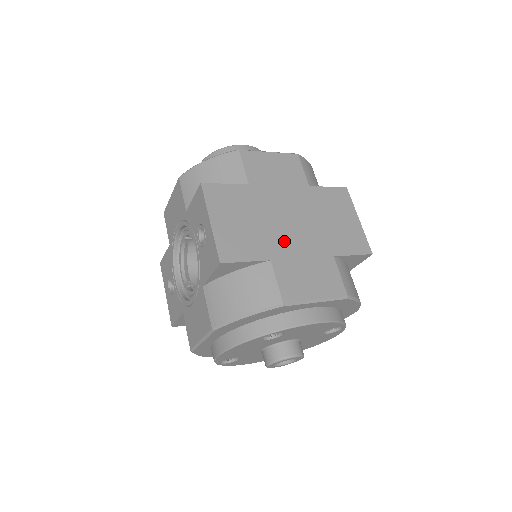
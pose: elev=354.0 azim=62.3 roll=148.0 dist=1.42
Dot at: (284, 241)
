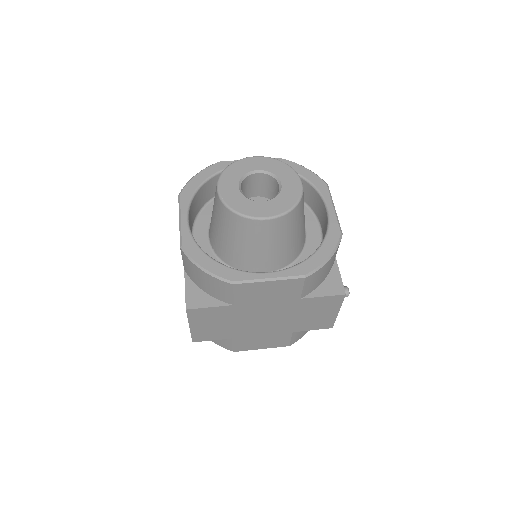
Dot at: (251, 330)
